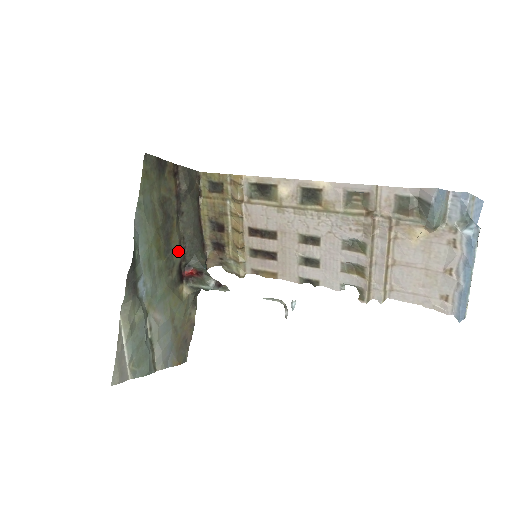
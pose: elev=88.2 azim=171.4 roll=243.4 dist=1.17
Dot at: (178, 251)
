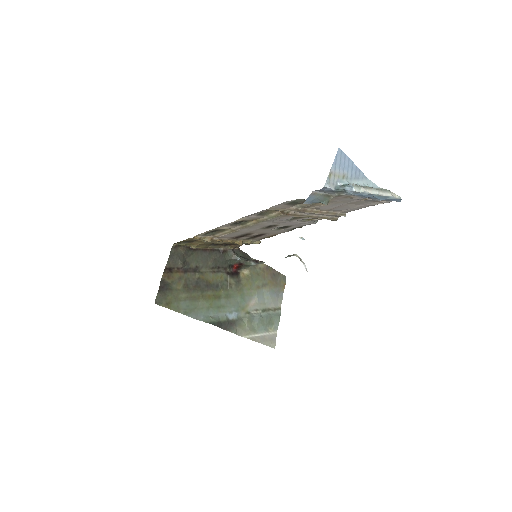
Dot at: (219, 275)
